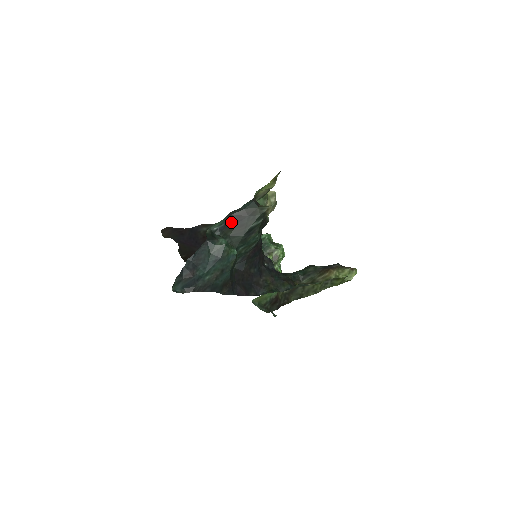
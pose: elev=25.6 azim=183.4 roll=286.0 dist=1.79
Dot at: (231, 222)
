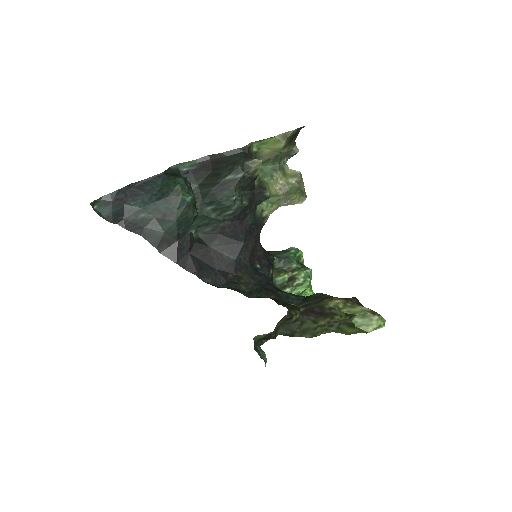
Dot at: (205, 167)
